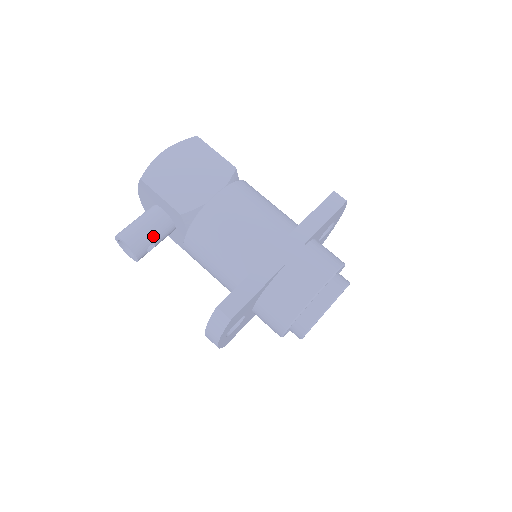
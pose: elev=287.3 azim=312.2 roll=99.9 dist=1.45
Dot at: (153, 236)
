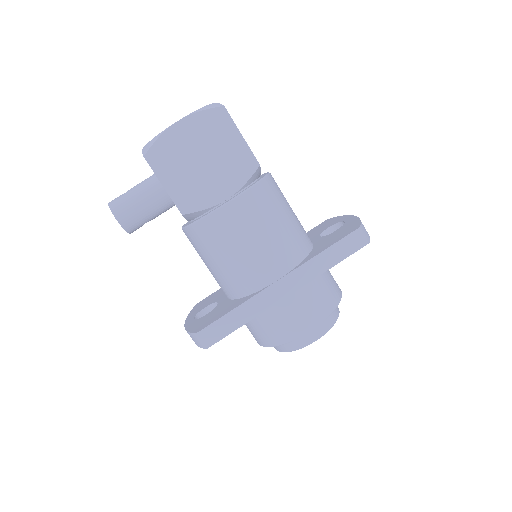
Dot at: (150, 216)
